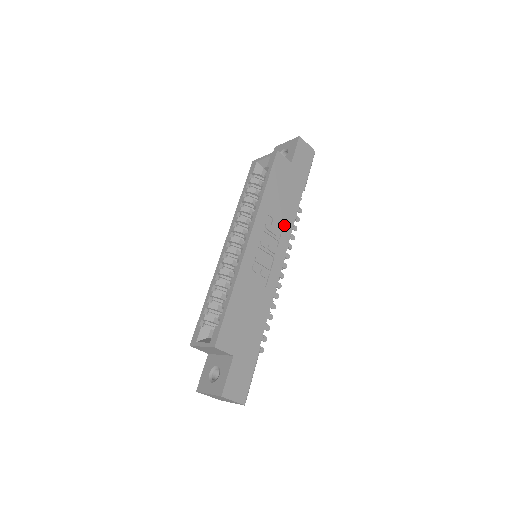
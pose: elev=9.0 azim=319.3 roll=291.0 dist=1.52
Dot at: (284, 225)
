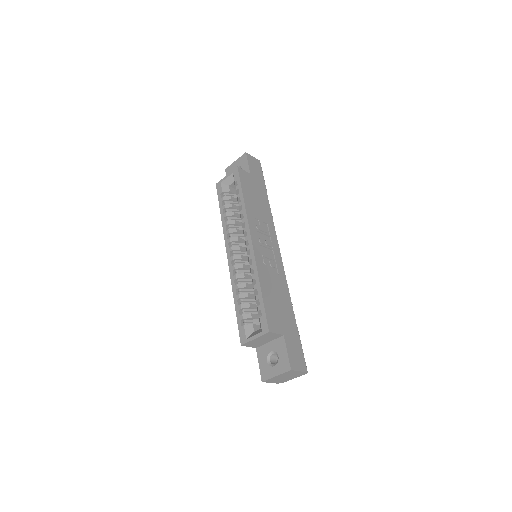
Dot at: (268, 223)
